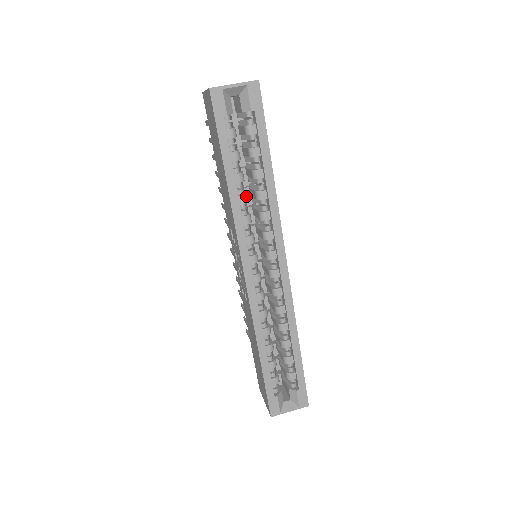
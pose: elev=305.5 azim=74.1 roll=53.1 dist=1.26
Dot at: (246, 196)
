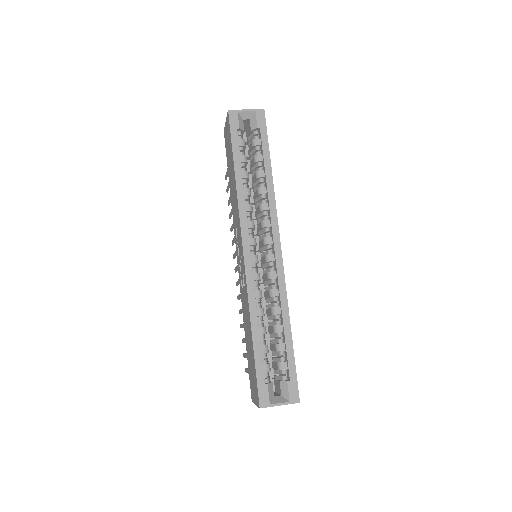
Dot at: (250, 190)
